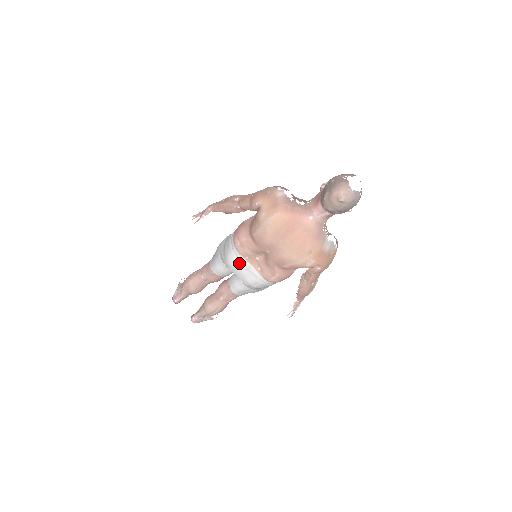
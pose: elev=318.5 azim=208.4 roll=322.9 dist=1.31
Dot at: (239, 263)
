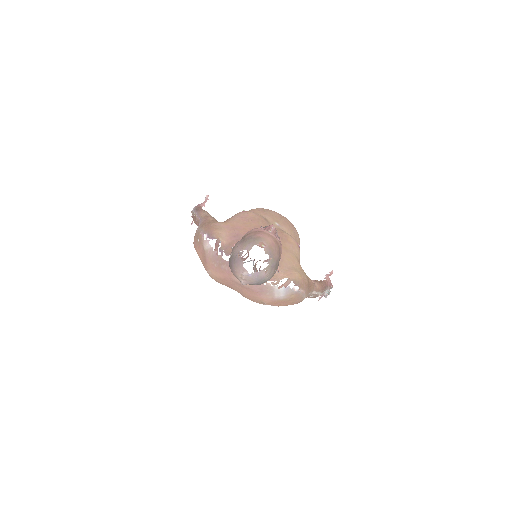
Dot at: occluded
